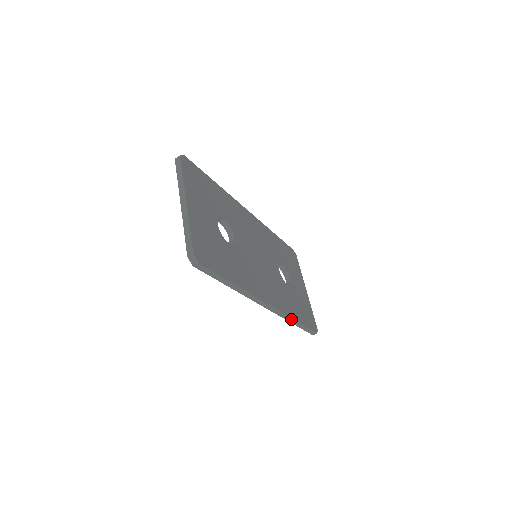
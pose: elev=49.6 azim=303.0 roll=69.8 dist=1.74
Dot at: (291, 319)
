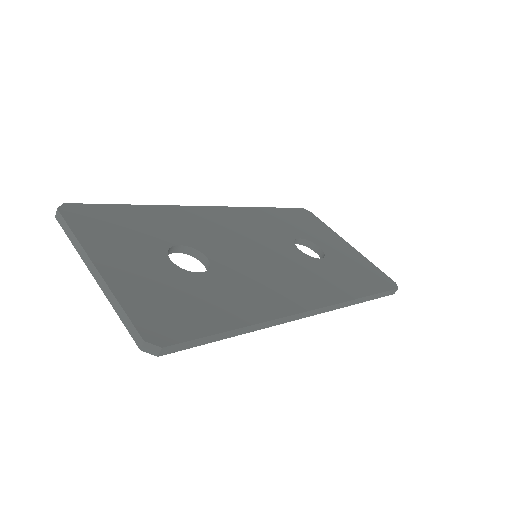
Dot at: (354, 300)
